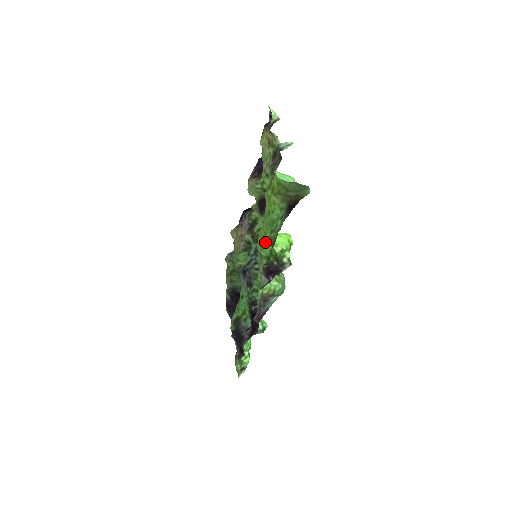
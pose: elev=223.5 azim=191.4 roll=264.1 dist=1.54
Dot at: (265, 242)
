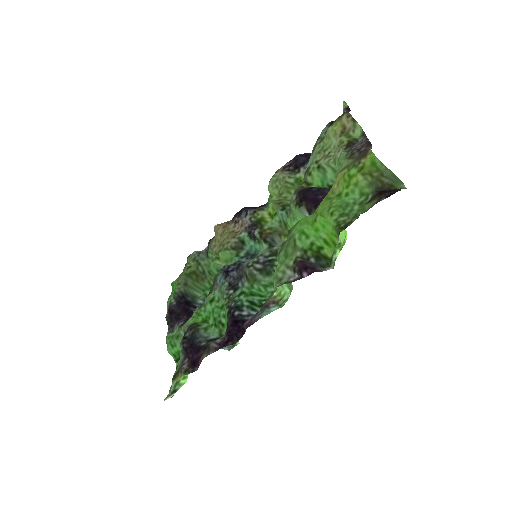
Dot at: (308, 231)
